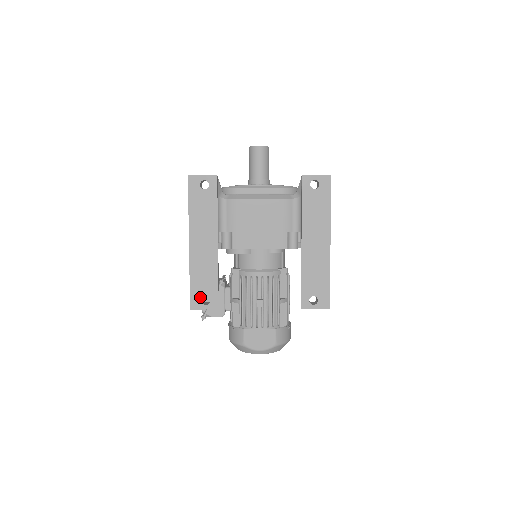
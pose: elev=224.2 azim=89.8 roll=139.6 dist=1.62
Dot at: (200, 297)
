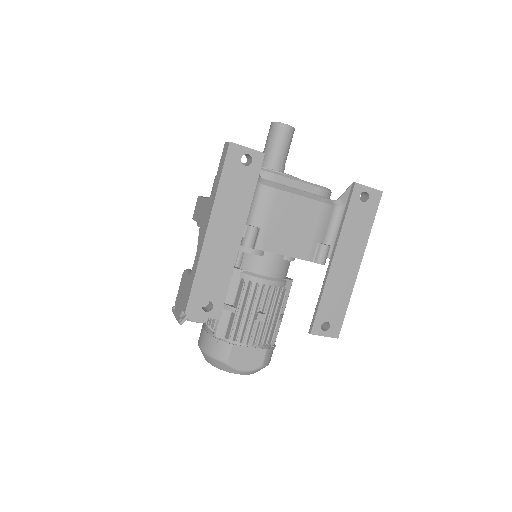
Dot at: (201, 301)
